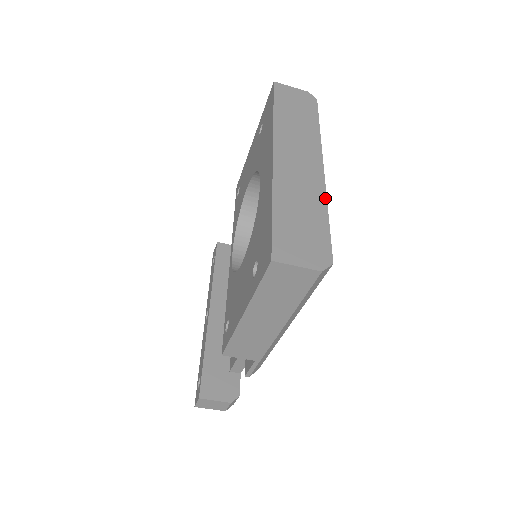
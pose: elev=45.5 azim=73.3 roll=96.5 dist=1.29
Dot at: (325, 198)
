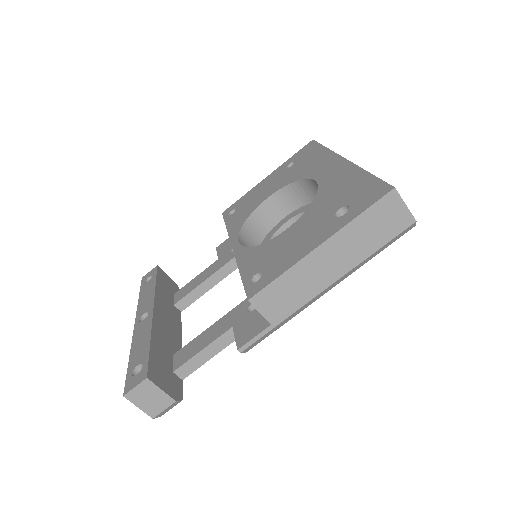
Dot at: occluded
